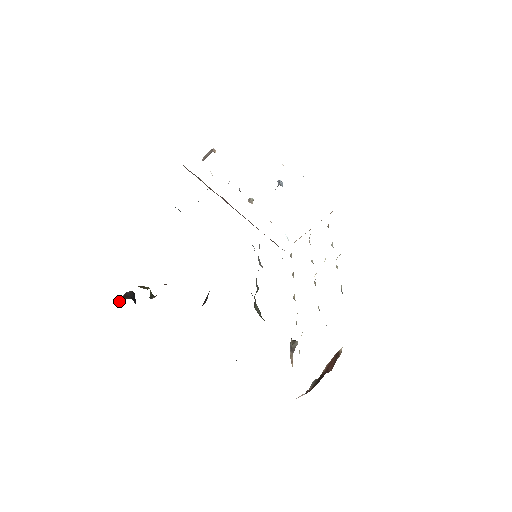
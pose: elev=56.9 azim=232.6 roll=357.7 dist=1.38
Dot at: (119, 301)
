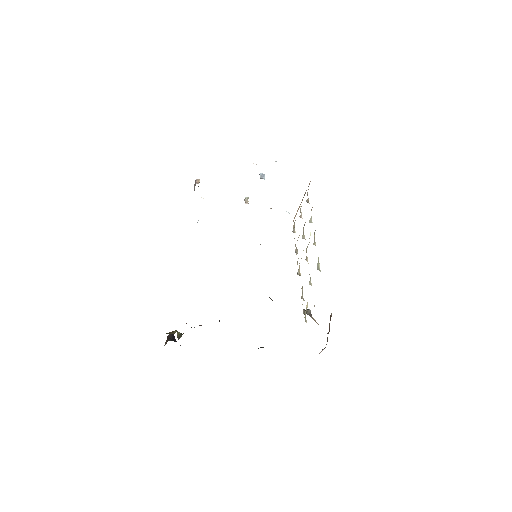
Dot at: (164, 345)
